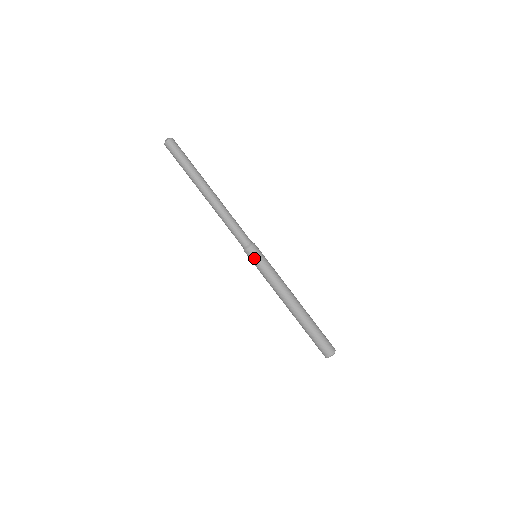
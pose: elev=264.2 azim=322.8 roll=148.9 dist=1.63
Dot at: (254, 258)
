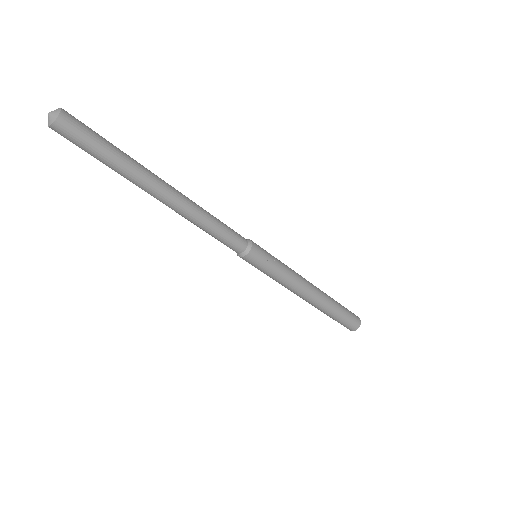
Dot at: occluded
